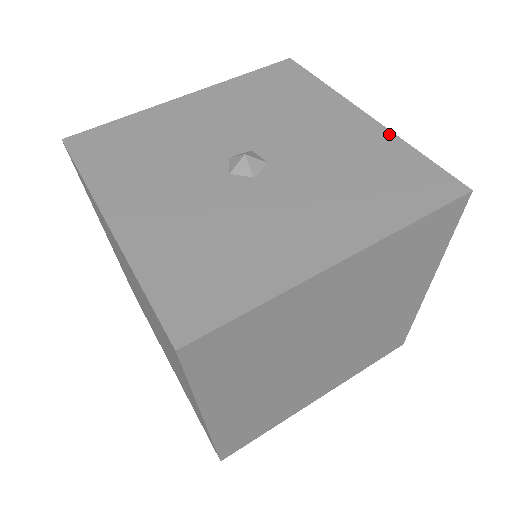
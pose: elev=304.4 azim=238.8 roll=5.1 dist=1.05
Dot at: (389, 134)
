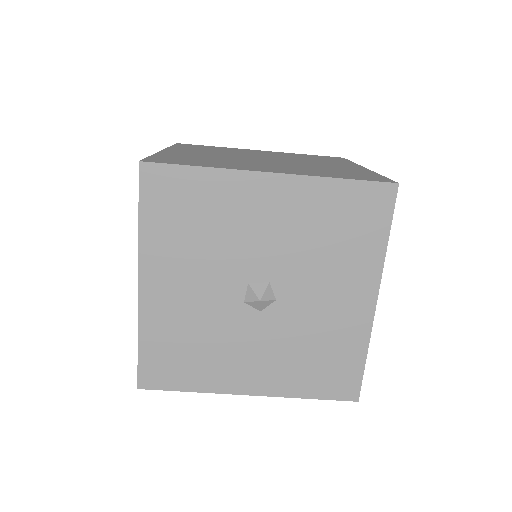
Dot at: (308, 180)
